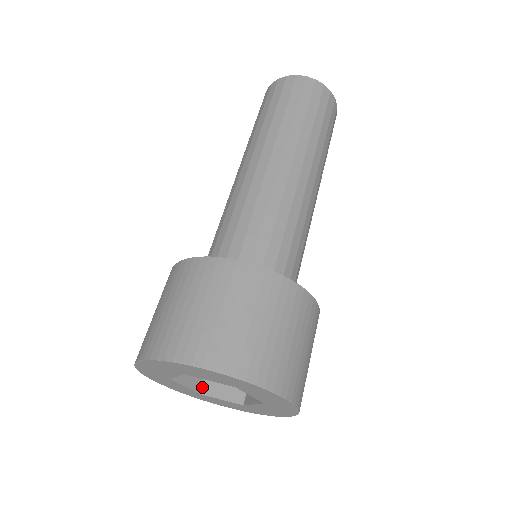
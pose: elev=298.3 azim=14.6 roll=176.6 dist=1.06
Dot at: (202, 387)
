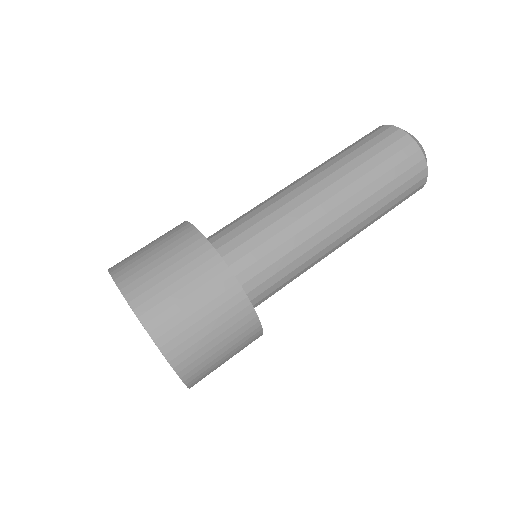
Dot at: occluded
